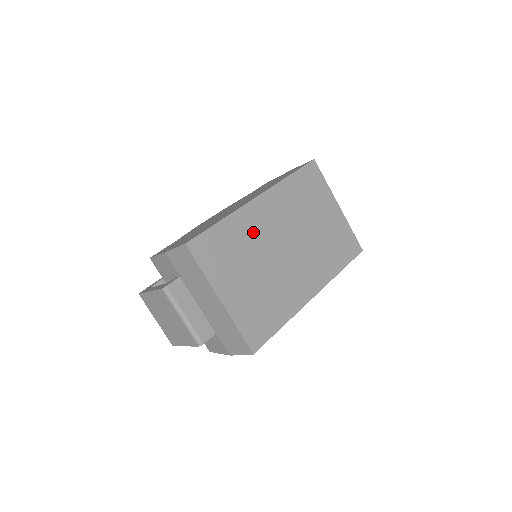
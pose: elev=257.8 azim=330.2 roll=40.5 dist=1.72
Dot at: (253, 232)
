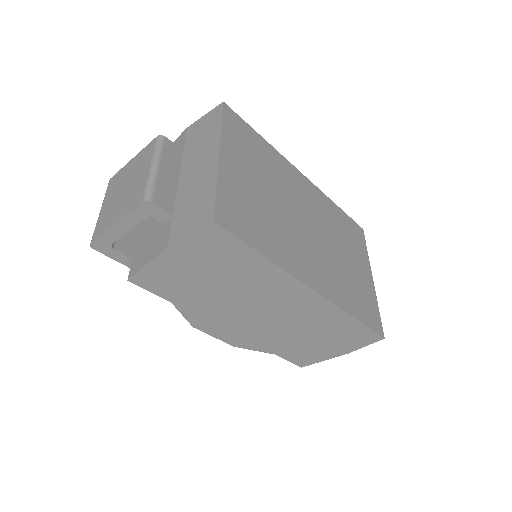
Dot at: (285, 179)
